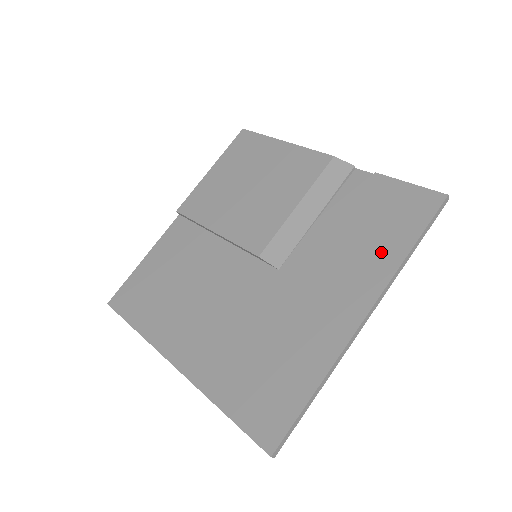
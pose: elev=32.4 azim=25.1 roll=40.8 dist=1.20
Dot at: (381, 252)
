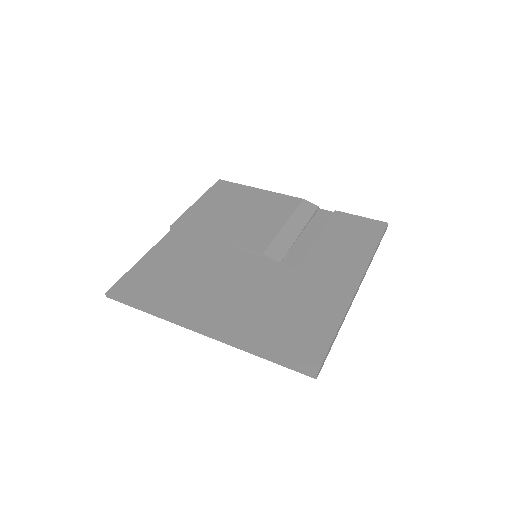
Dot at: (356, 251)
